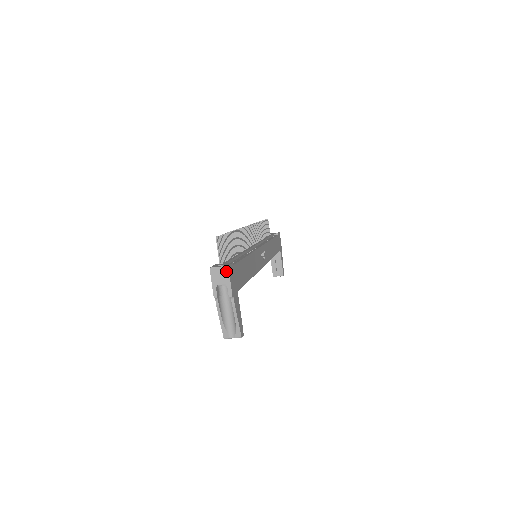
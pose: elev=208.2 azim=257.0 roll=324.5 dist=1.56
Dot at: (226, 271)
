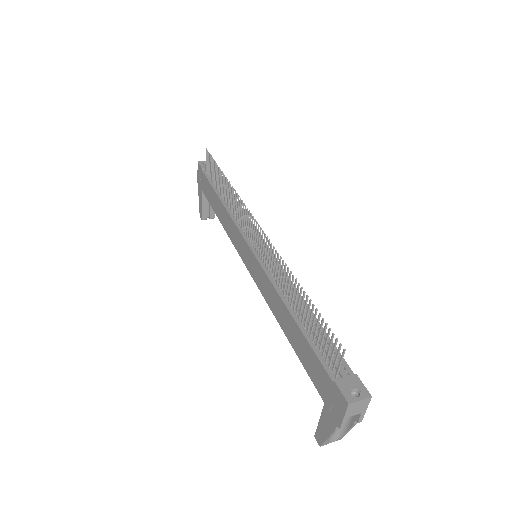
Dot at: (367, 402)
